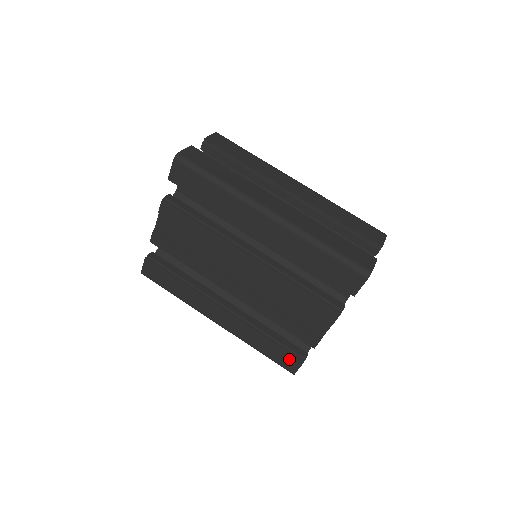
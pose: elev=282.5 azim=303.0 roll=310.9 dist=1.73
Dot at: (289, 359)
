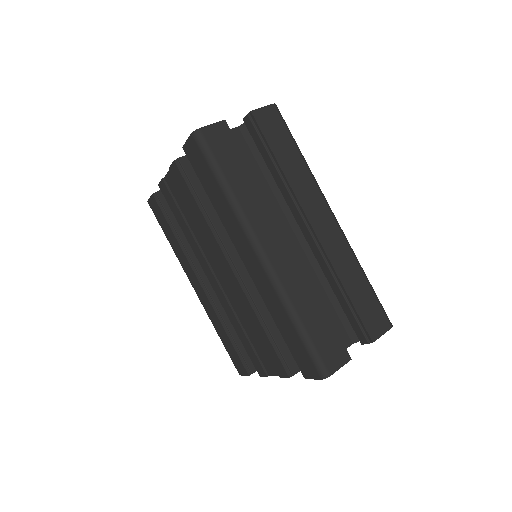
Dot at: (239, 363)
